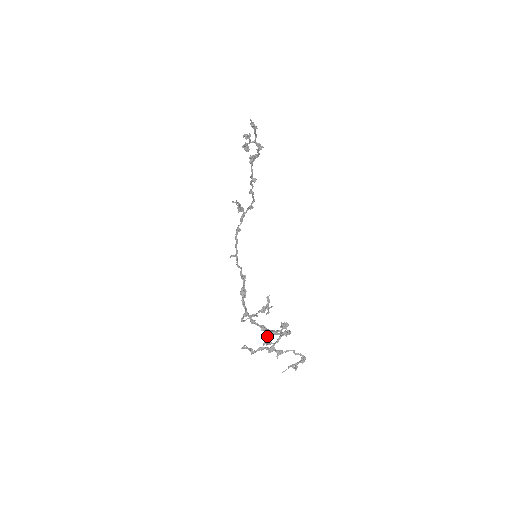
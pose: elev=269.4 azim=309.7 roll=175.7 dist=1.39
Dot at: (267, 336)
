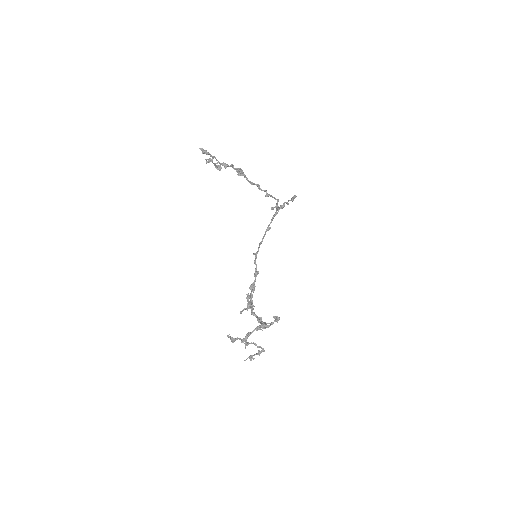
Dot at: occluded
